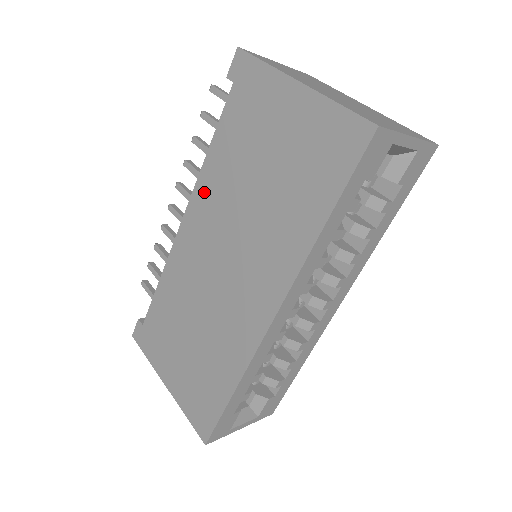
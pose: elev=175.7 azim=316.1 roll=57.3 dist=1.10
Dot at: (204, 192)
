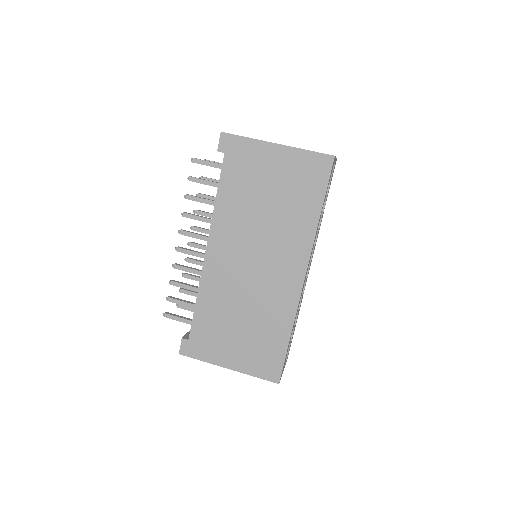
Dot at: (221, 225)
